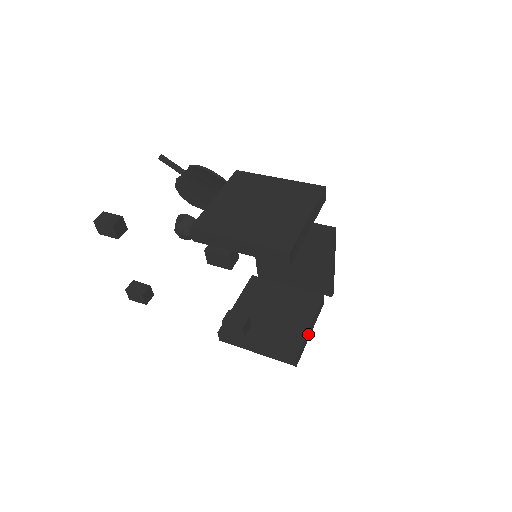
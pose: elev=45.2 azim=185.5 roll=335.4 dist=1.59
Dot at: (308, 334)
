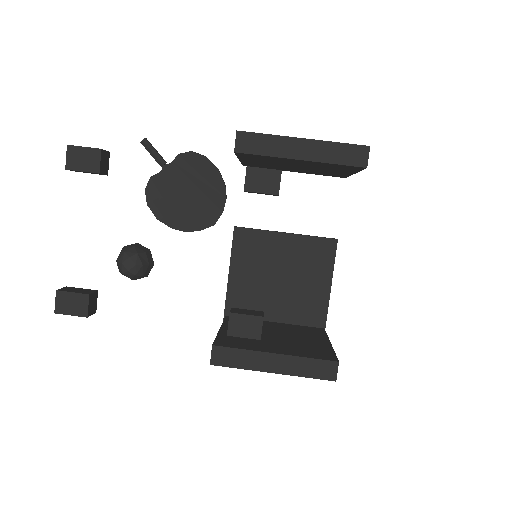
Dot at: occluded
